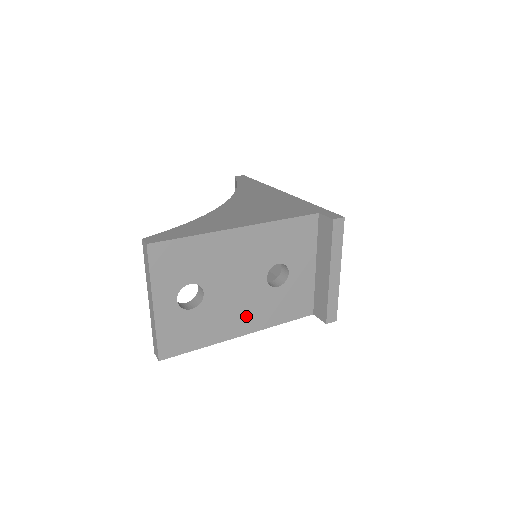
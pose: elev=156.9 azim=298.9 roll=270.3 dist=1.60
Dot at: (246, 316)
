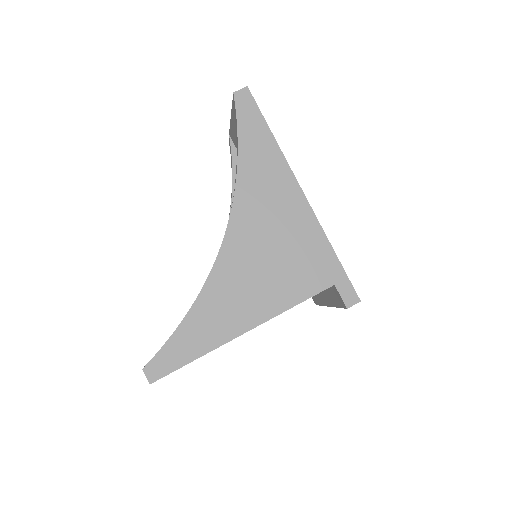
Dot at: occluded
